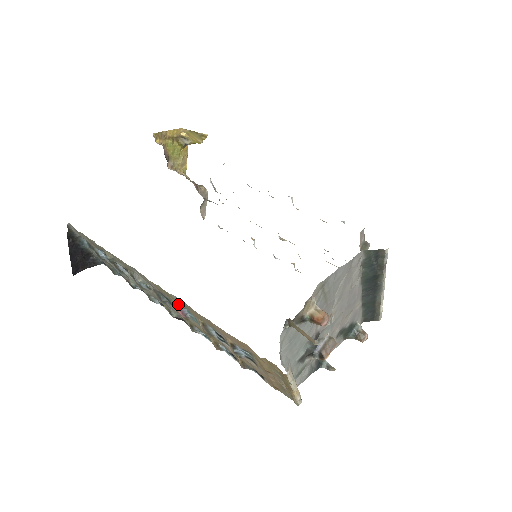
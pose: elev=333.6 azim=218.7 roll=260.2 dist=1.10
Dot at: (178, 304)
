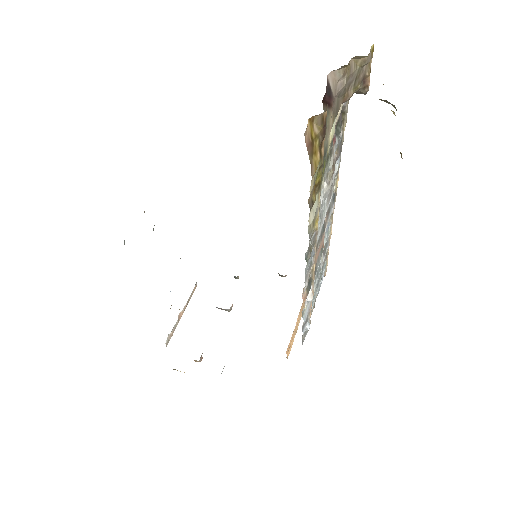
Dot at: occluded
